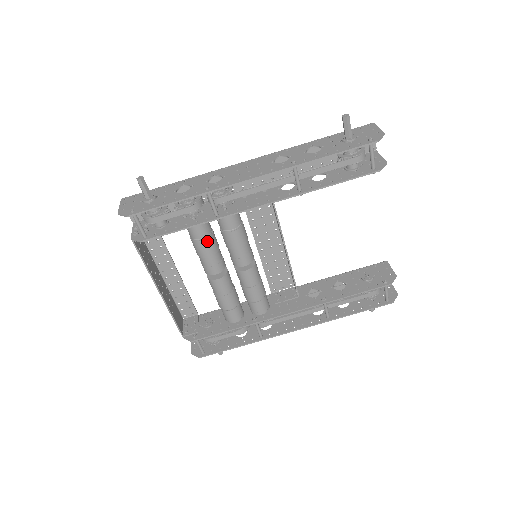
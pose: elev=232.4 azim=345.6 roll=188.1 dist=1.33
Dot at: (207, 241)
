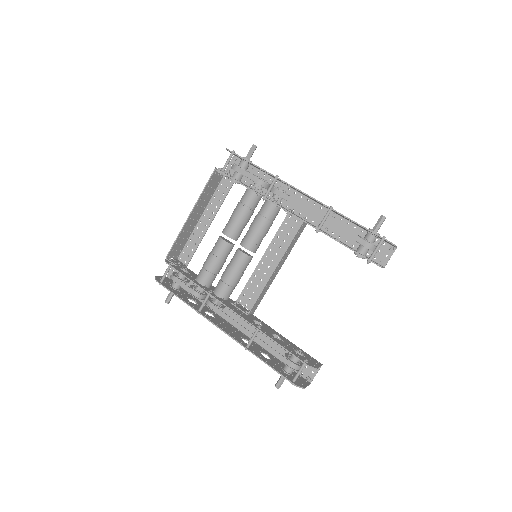
Dot at: (245, 209)
